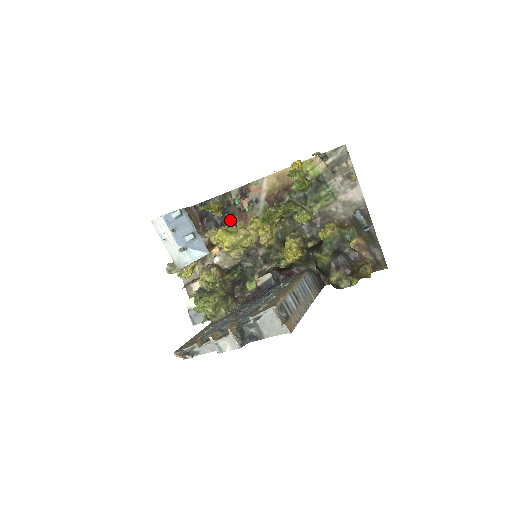
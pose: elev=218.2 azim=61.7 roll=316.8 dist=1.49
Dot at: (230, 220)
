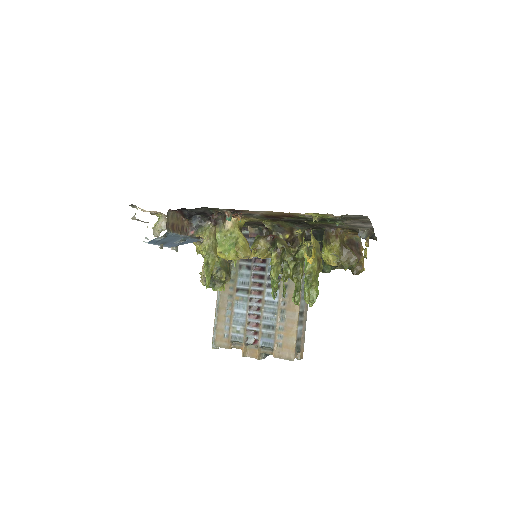
Dot at: (219, 220)
